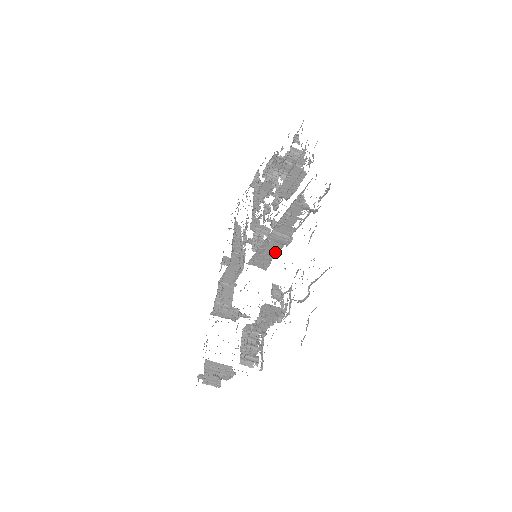
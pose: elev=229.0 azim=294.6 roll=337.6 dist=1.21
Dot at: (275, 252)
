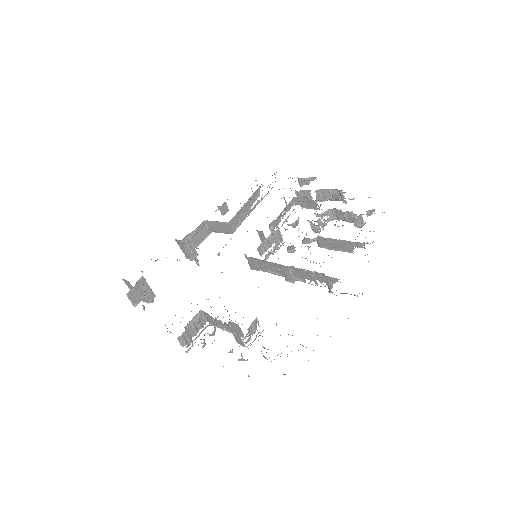
Dot at: (273, 272)
